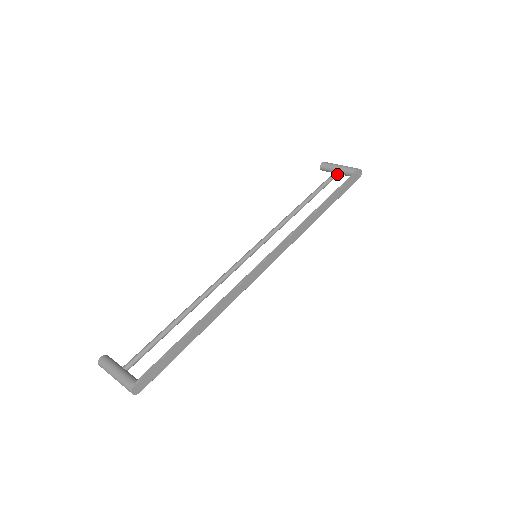
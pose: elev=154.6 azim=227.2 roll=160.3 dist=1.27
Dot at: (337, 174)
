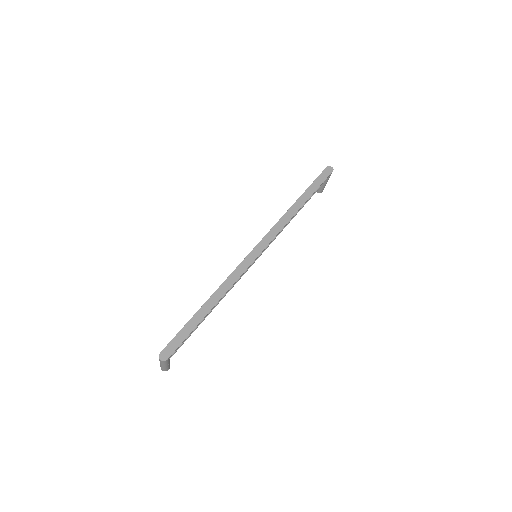
Dot at: occluded
